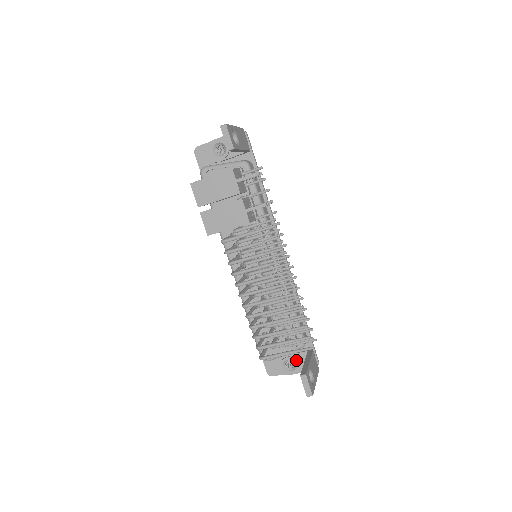
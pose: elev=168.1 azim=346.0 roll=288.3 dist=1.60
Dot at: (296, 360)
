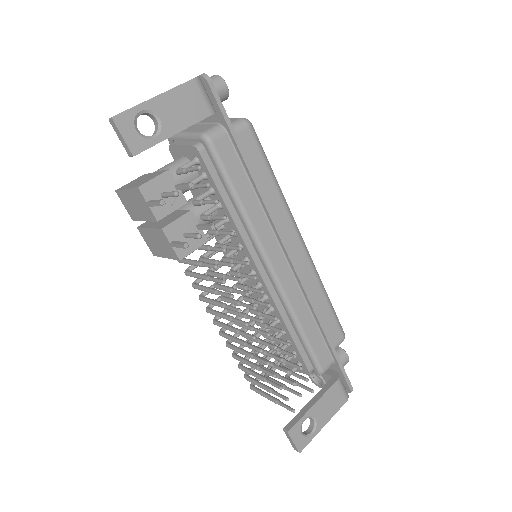
Dot at: (322, 378)
